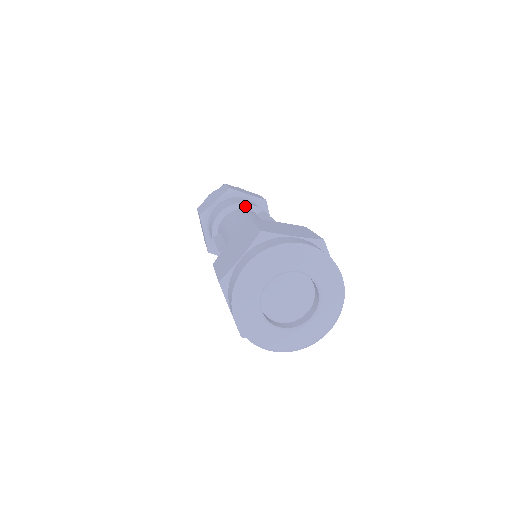
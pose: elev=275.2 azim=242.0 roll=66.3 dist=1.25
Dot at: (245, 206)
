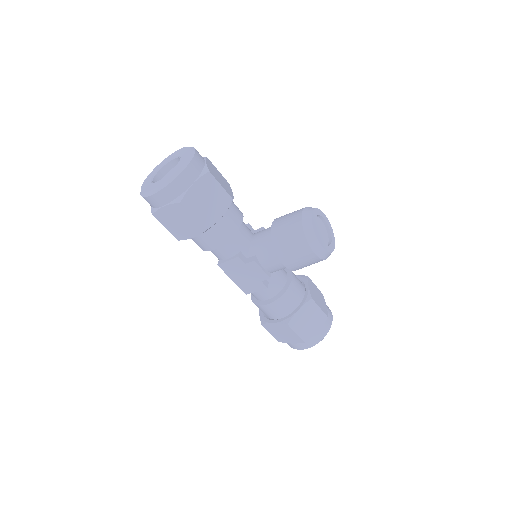
Dot at: occluded
